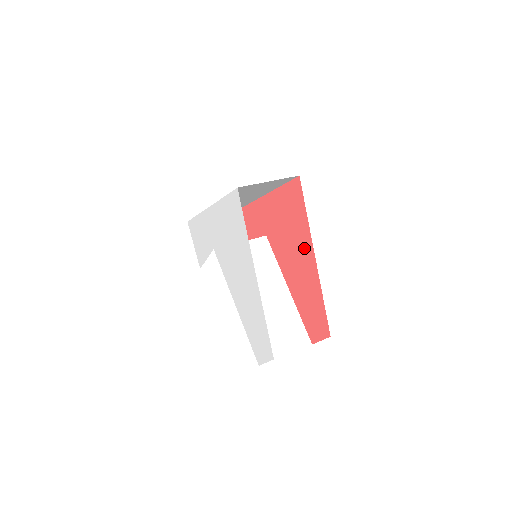
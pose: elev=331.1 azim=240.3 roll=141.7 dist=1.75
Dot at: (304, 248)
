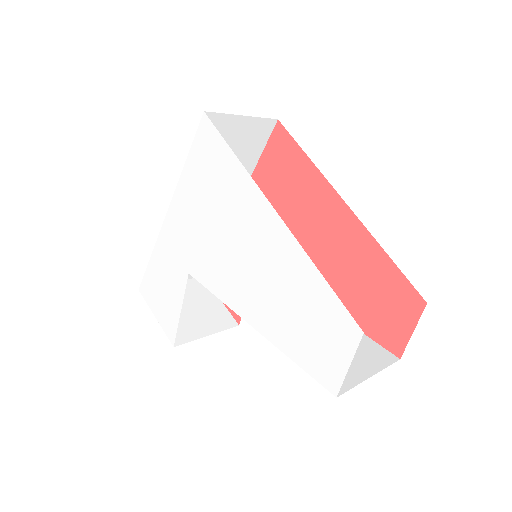
Dot at: (321, 208)
